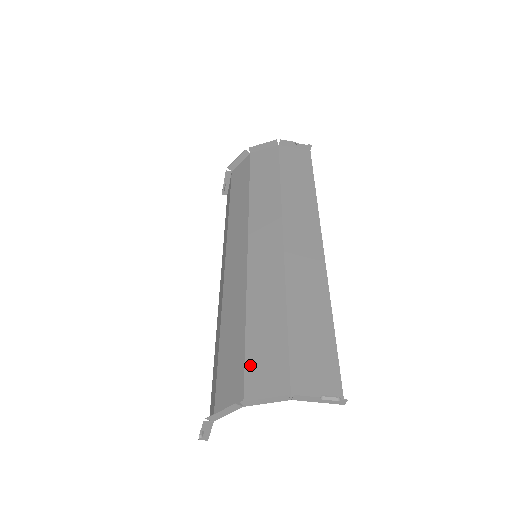
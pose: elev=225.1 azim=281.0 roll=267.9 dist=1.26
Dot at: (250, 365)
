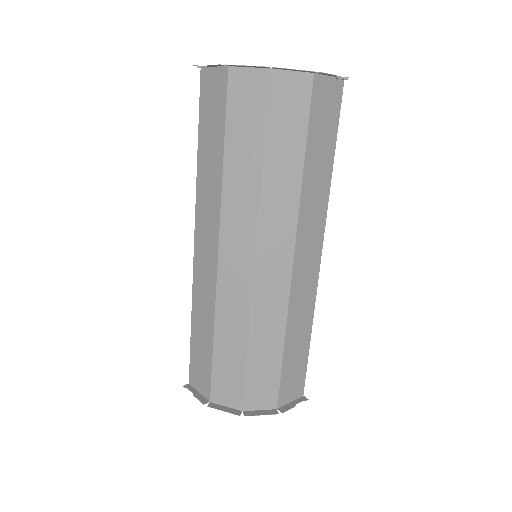
Dot at: (250, 384)
